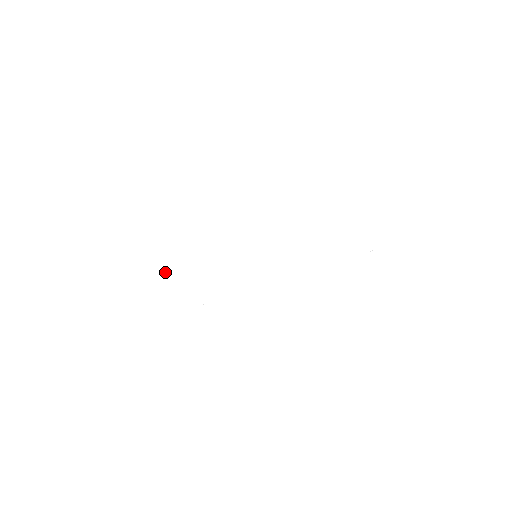
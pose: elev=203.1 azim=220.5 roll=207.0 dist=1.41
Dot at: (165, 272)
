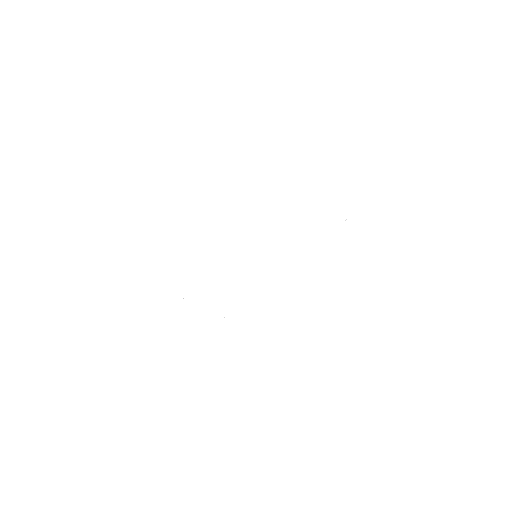
Dot at: (183, 298)
